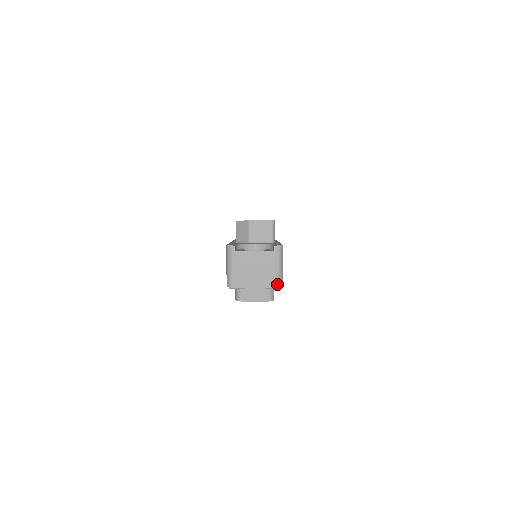
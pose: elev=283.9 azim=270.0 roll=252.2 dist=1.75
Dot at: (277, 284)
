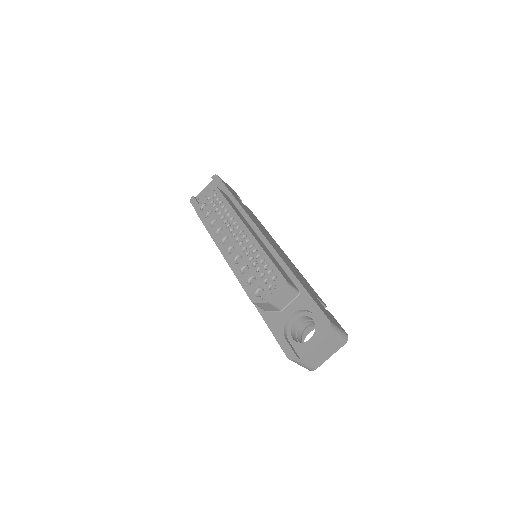
Dot at: (345, 342)
